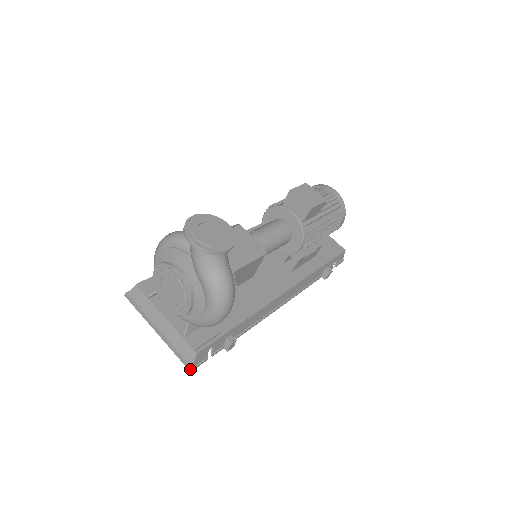
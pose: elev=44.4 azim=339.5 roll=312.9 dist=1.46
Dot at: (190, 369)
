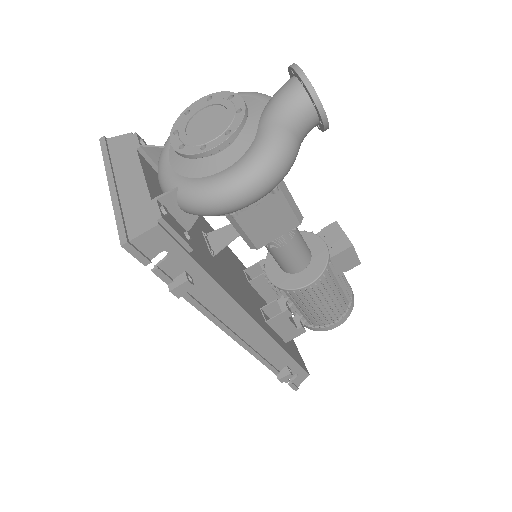
Dot at: (125, 240)
